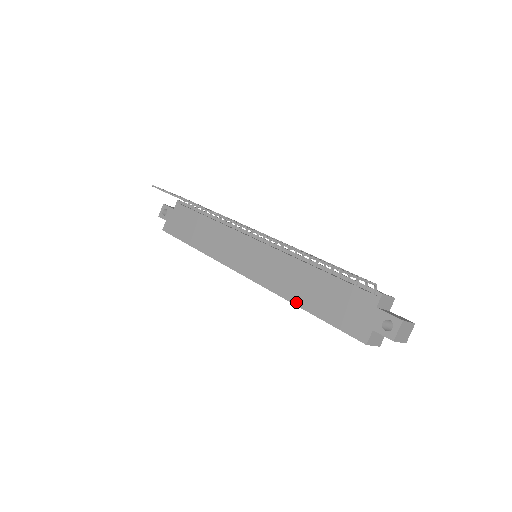
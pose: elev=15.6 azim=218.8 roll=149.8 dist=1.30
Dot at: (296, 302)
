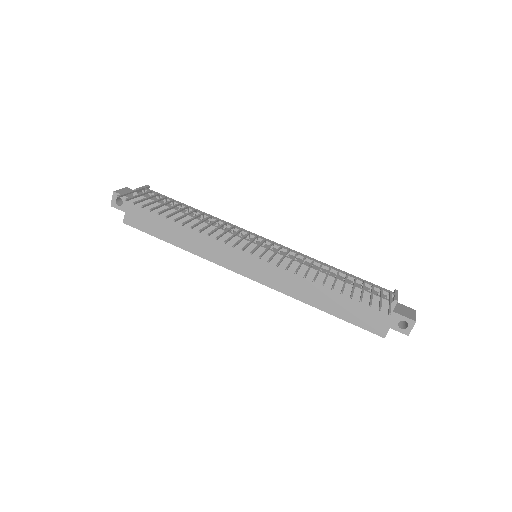
Dot at: (313, 304)
